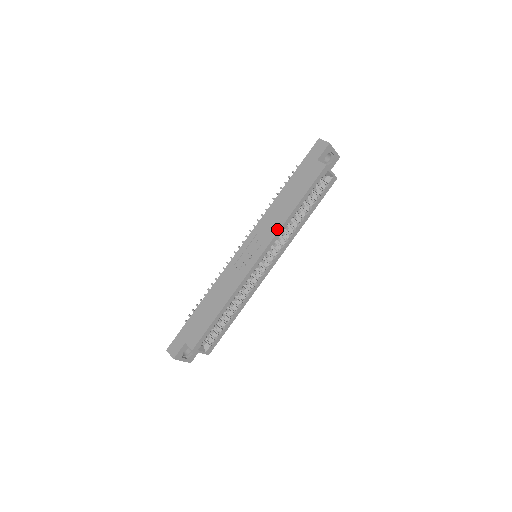
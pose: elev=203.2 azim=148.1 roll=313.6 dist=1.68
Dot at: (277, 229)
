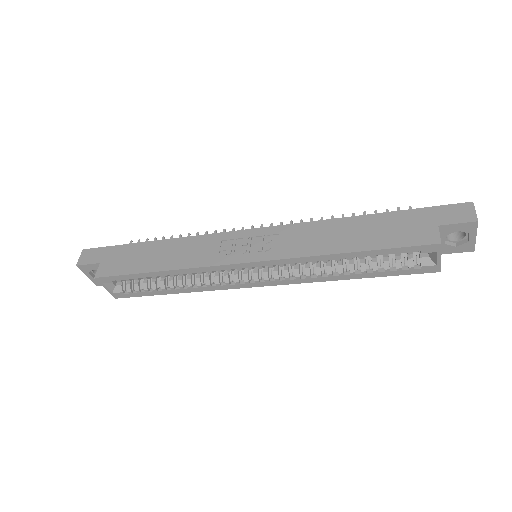
Dot at: (301, 253)
